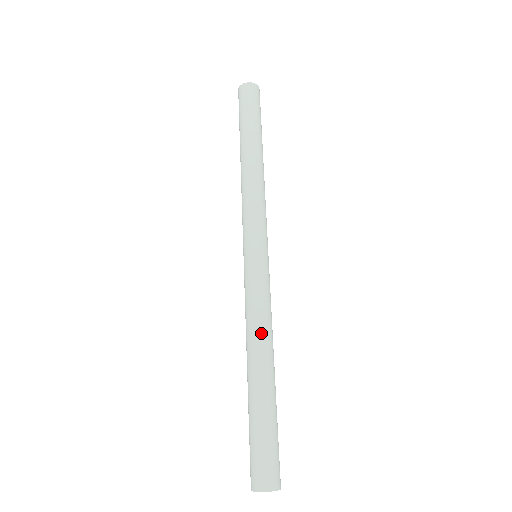
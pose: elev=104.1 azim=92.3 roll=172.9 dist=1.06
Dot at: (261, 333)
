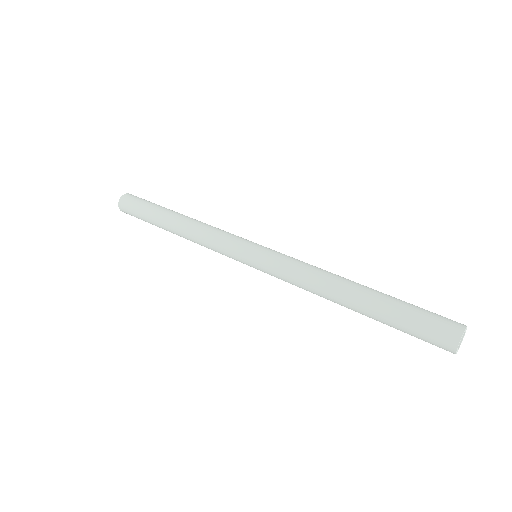
Dot at: (324, 273)
